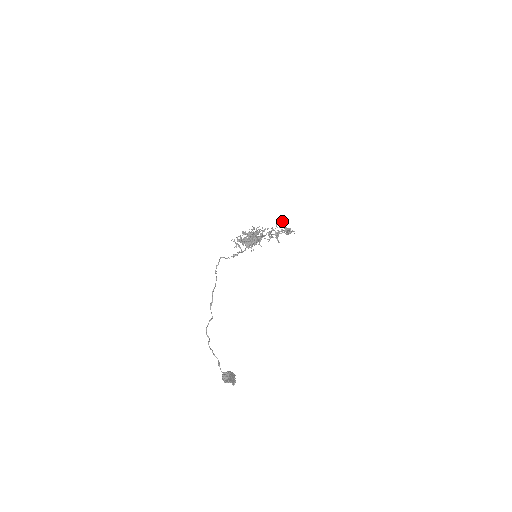
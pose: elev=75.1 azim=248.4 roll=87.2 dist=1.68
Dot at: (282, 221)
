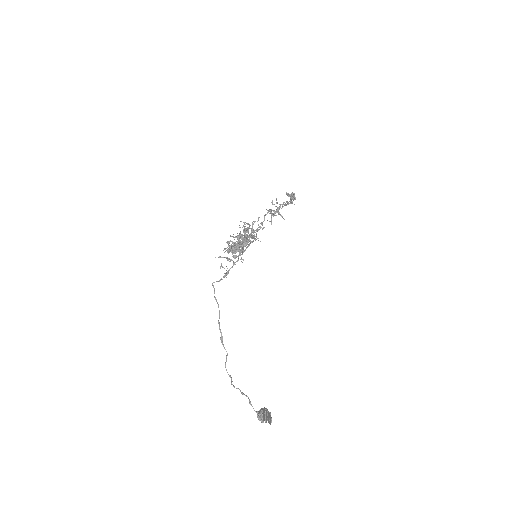
Dot at: occluded
